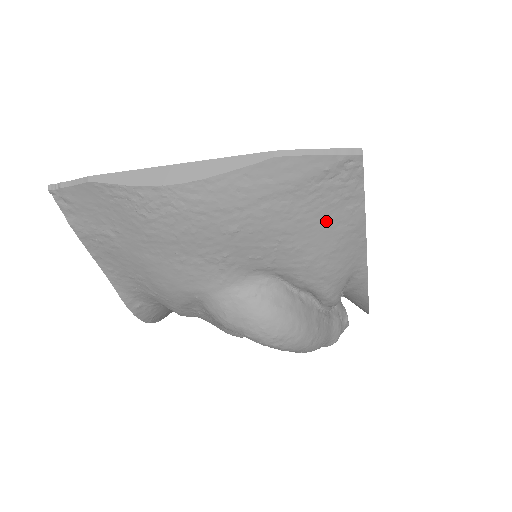
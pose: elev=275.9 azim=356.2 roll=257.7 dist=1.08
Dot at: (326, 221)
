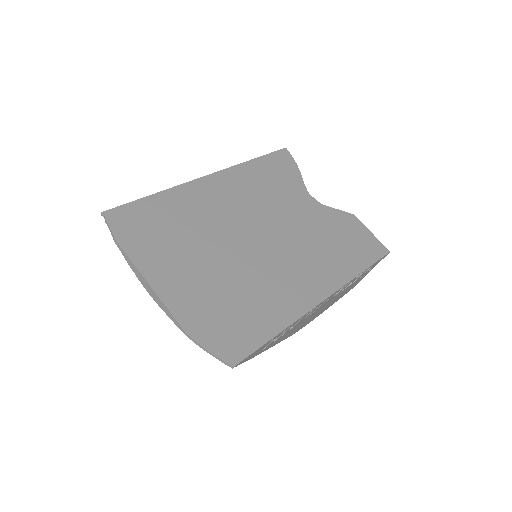
Dot at: occluded
